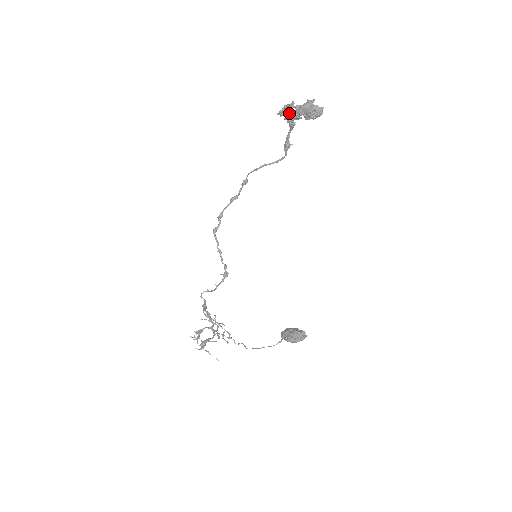
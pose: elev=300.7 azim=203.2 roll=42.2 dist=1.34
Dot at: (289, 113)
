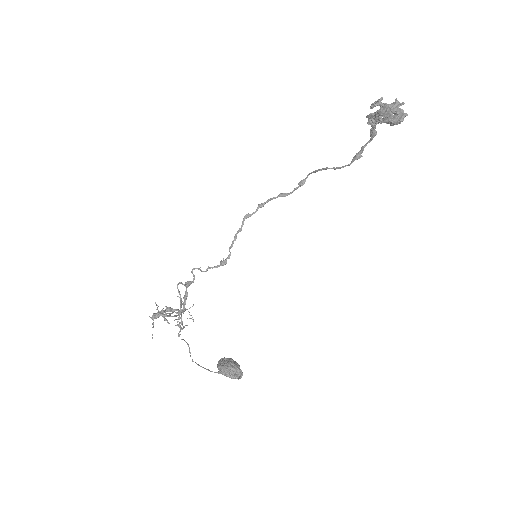
Dot at: occluded
